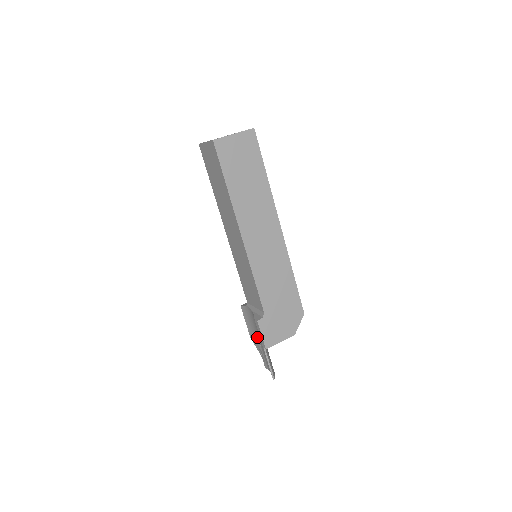
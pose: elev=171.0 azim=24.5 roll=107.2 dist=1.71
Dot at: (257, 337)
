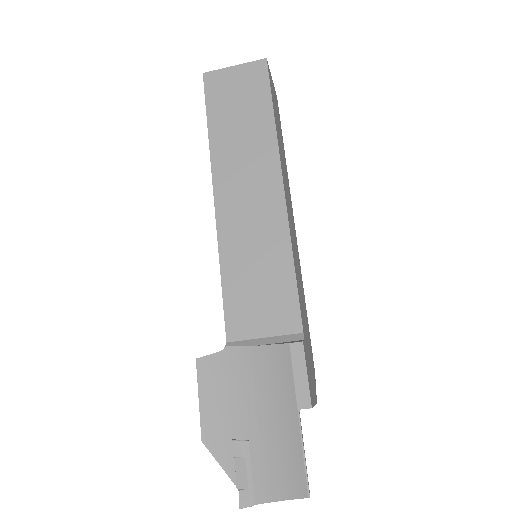
Dot at: (239, 420)
